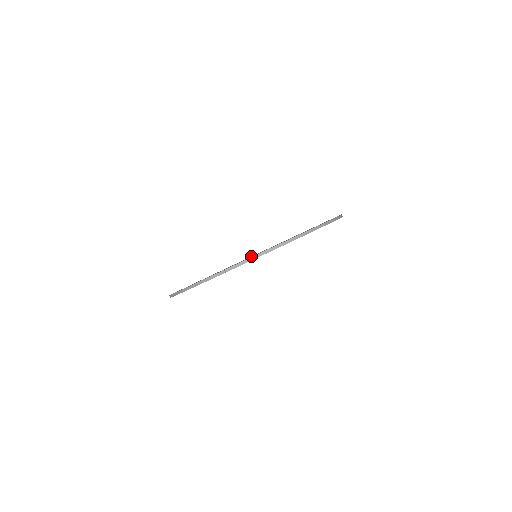
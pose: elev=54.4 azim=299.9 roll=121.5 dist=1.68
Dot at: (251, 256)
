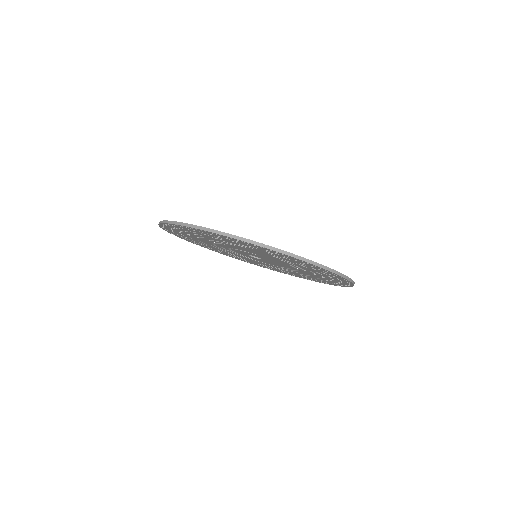
Dot at: occluded
